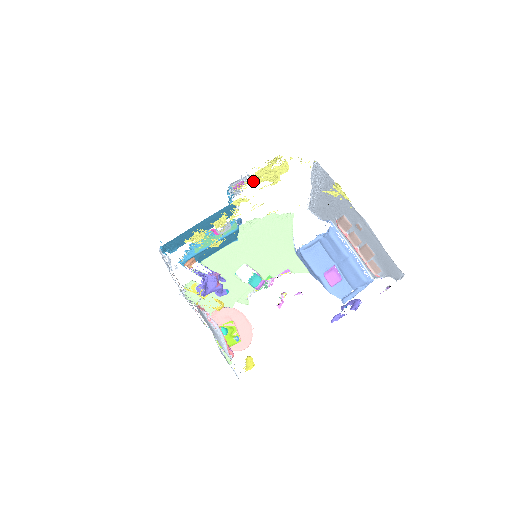
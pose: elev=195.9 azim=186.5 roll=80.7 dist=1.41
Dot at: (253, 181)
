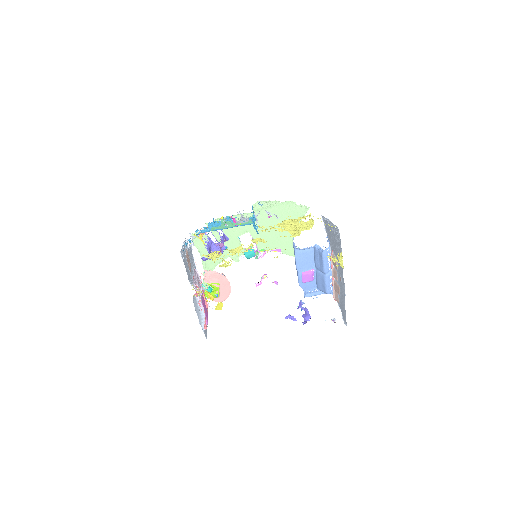
Dot at: (278, 228)
